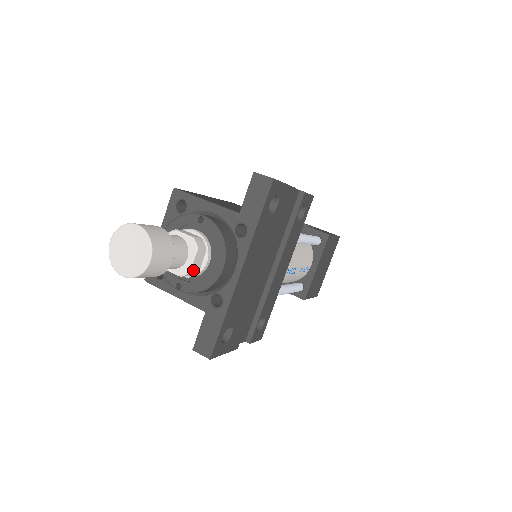
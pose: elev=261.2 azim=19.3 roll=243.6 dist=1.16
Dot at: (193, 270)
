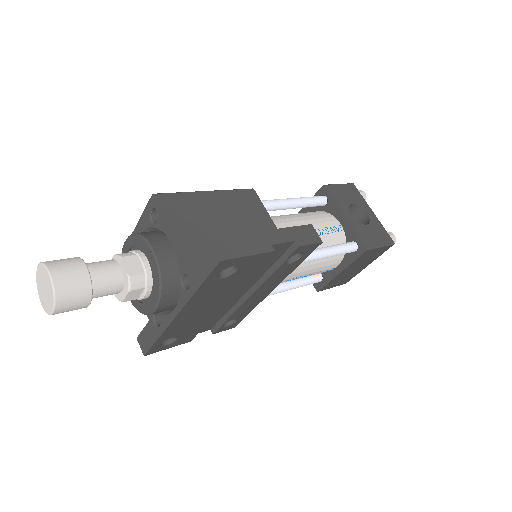
Dot at: (127, 300)
